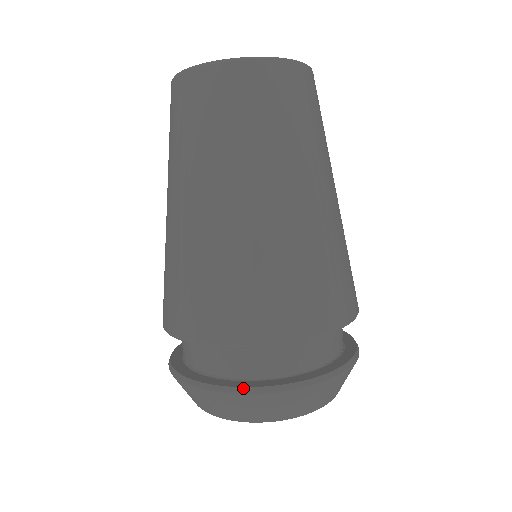
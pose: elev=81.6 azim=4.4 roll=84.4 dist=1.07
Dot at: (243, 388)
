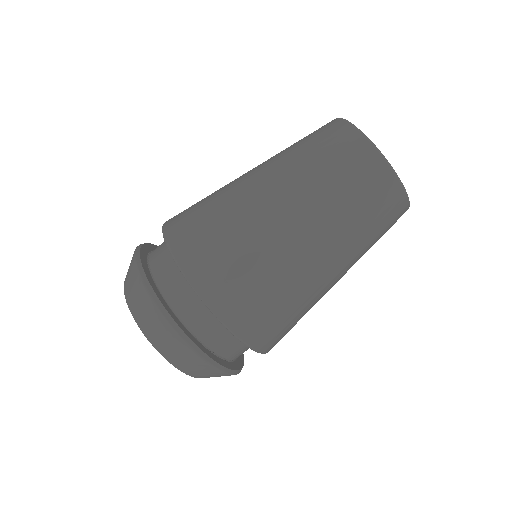
Dot at: (145, 275)
